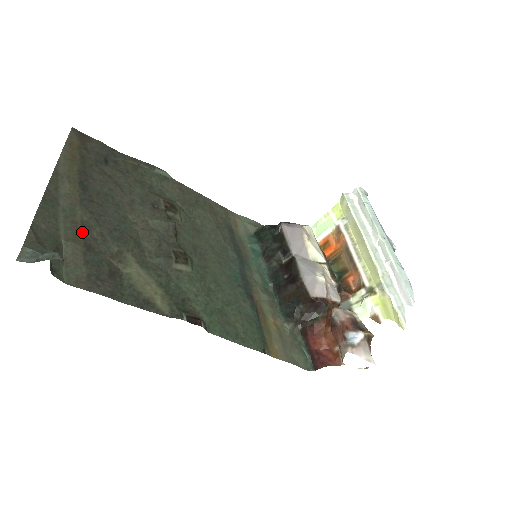
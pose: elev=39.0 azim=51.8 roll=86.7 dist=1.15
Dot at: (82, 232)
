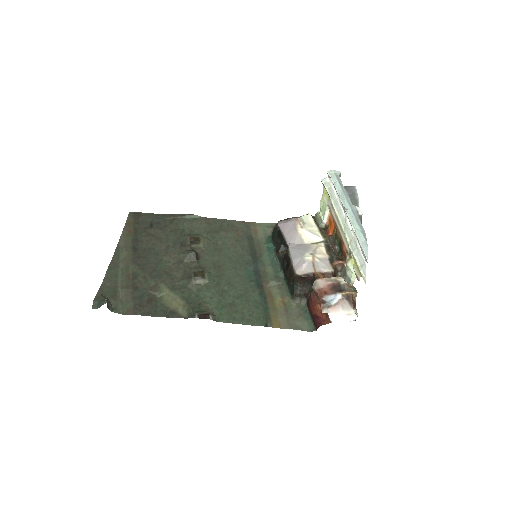
Dot at: (132, 280)
